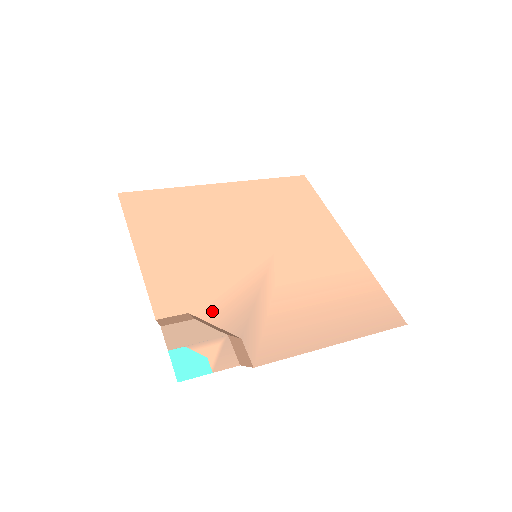
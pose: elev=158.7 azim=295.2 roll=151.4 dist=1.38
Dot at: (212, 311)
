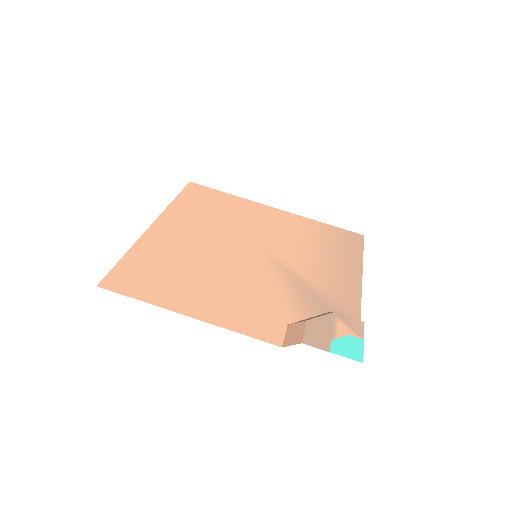
Dot at: (295, 311)
